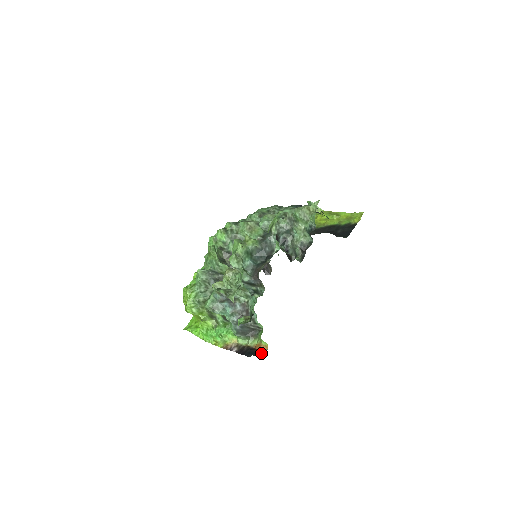
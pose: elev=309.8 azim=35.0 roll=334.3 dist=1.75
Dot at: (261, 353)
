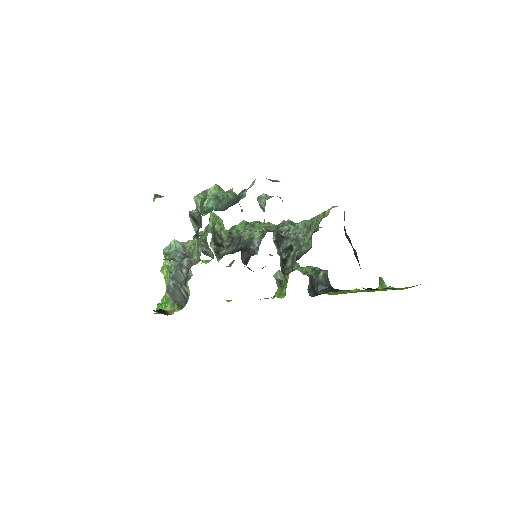
Dot at: (164, 313)
